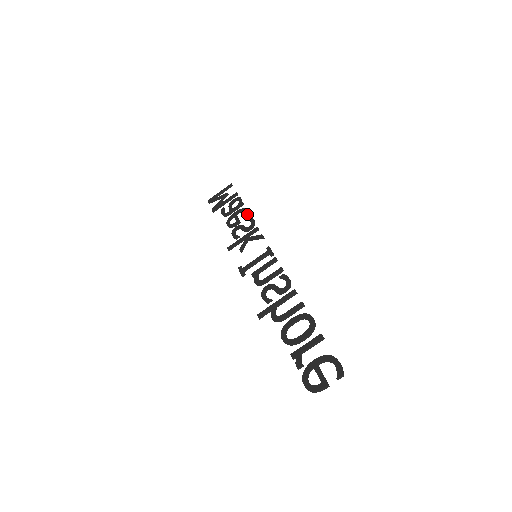
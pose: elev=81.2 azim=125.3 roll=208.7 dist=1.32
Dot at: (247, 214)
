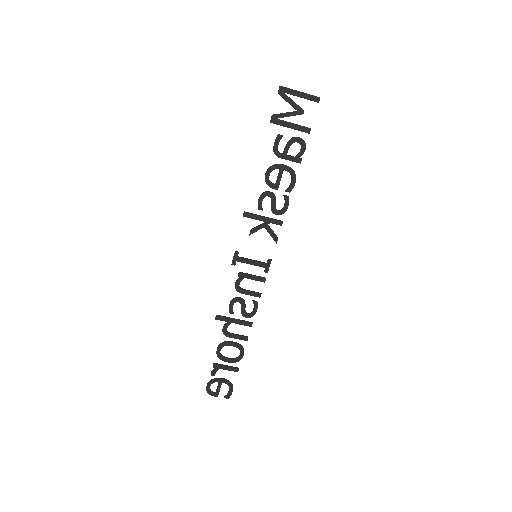
Dot at: (290, 189)
